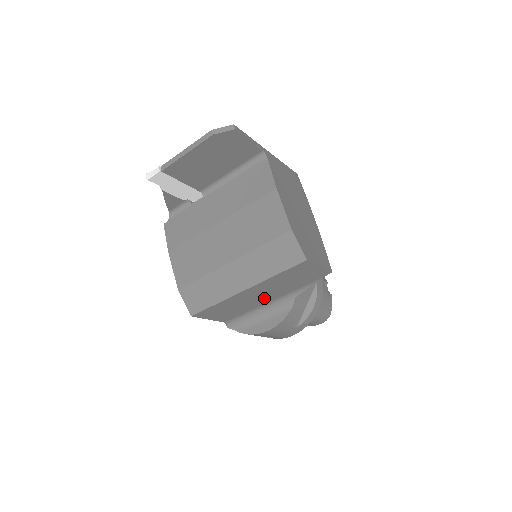
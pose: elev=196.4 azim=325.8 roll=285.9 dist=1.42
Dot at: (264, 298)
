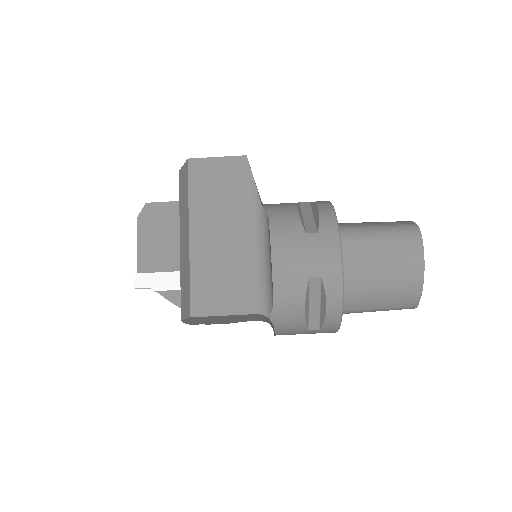
Dot at: (236, 237)
